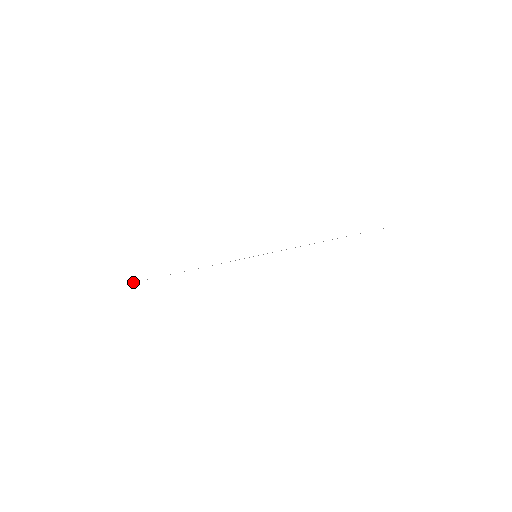
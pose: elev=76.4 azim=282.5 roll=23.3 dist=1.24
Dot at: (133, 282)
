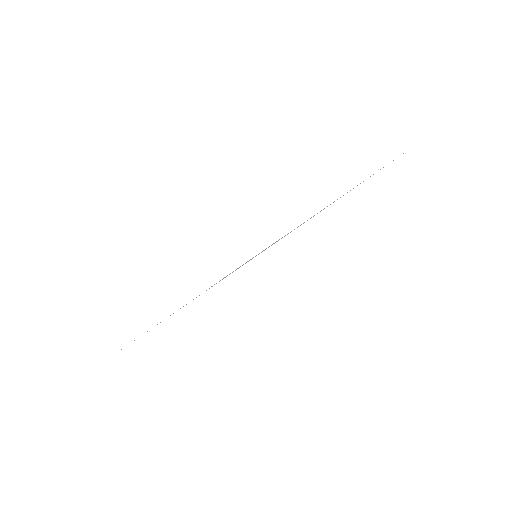
Dot at: occluded
